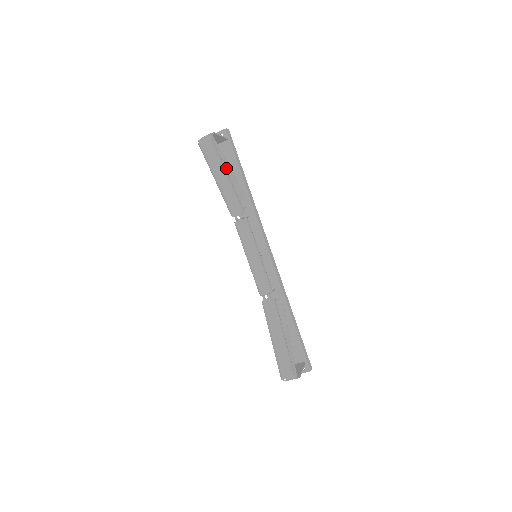
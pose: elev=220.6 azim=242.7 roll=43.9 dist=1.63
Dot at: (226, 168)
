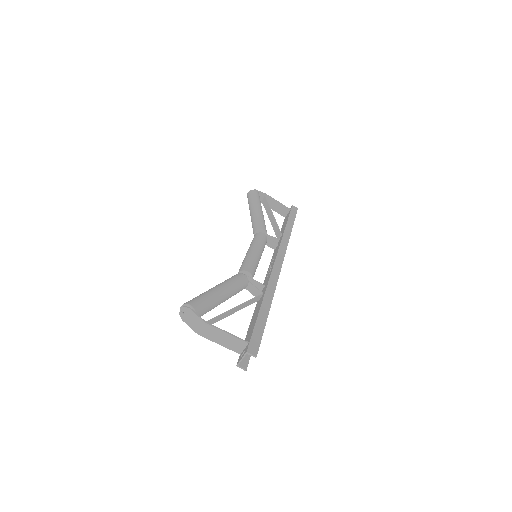
Dot at: (271, 215)
